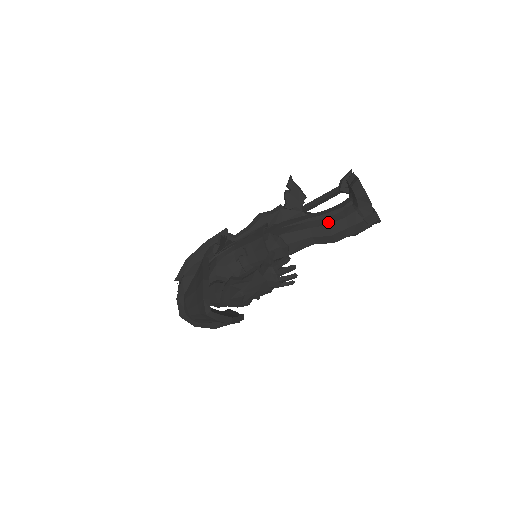
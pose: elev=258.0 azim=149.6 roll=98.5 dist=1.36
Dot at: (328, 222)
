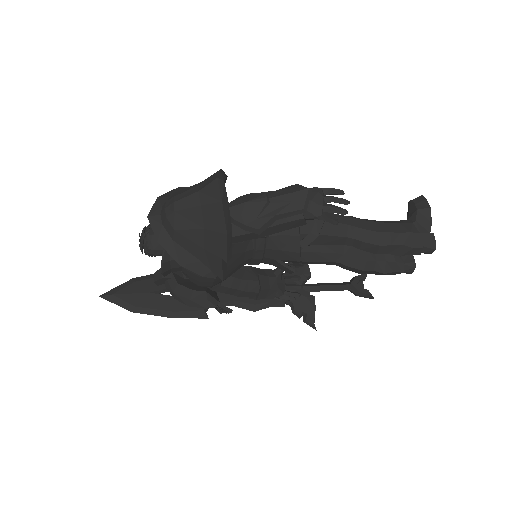
Dot at: (377, 221)
